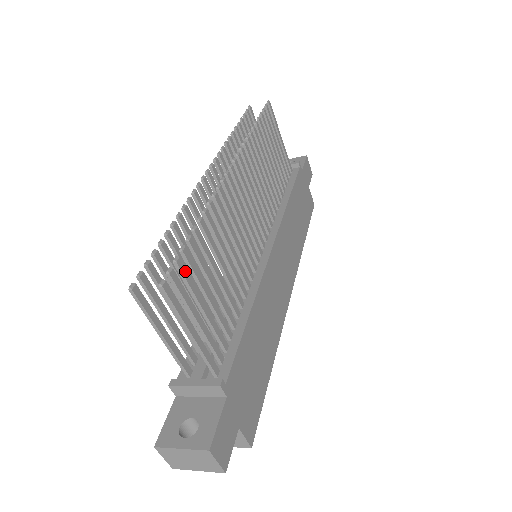
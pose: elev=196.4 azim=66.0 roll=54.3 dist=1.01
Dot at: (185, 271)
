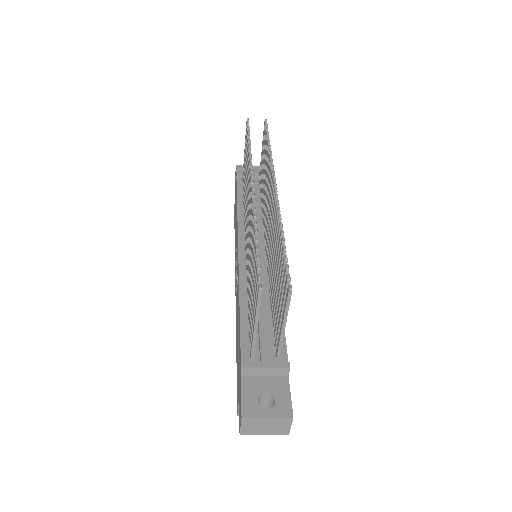
Dot at: occluded
